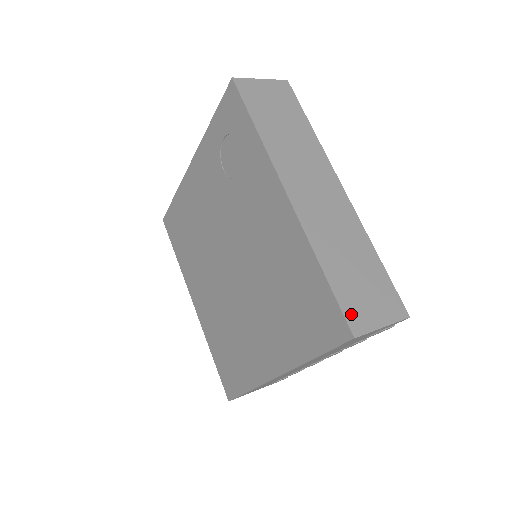
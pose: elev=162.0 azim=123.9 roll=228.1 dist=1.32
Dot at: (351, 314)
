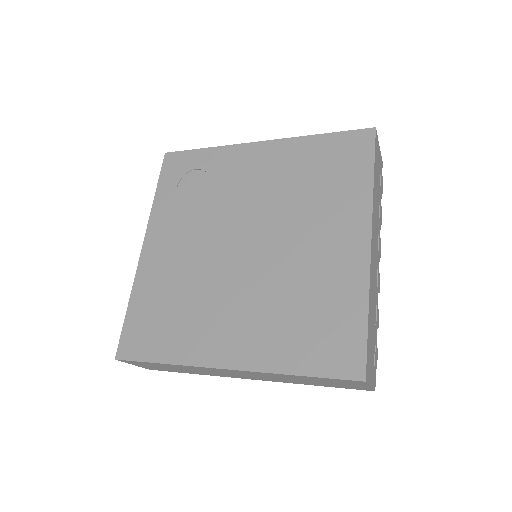
Dot at: occluded
